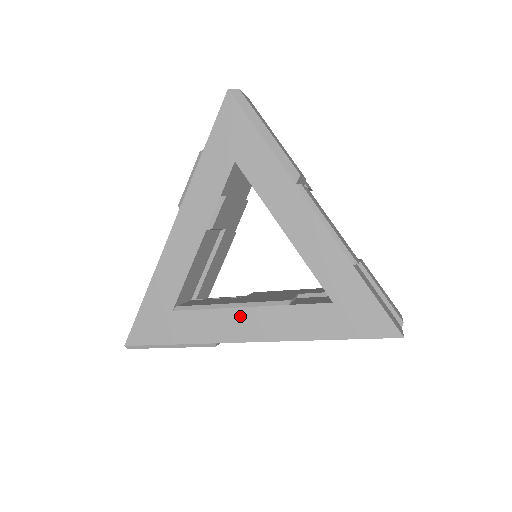
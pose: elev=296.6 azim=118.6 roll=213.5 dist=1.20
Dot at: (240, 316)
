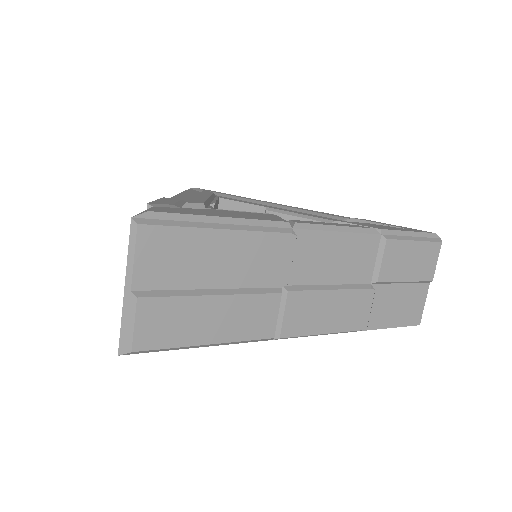
Dot at: occluded
